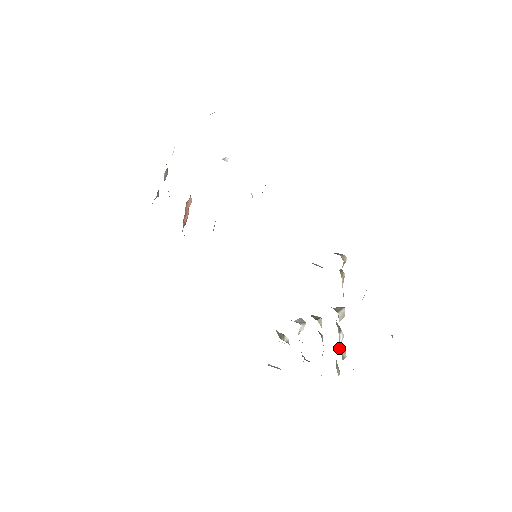
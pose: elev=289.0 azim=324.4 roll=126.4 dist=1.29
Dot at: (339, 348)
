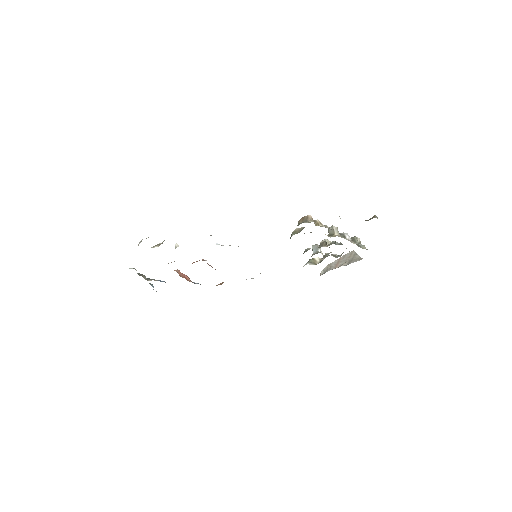
Dot at: occluded
